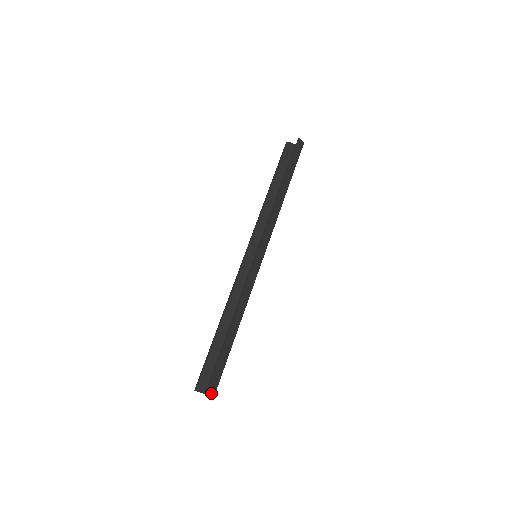
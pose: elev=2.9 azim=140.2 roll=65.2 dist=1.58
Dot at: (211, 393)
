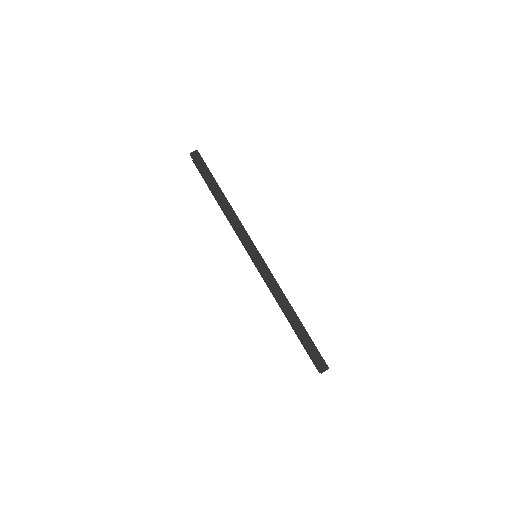
Dot at: (323, 369)
